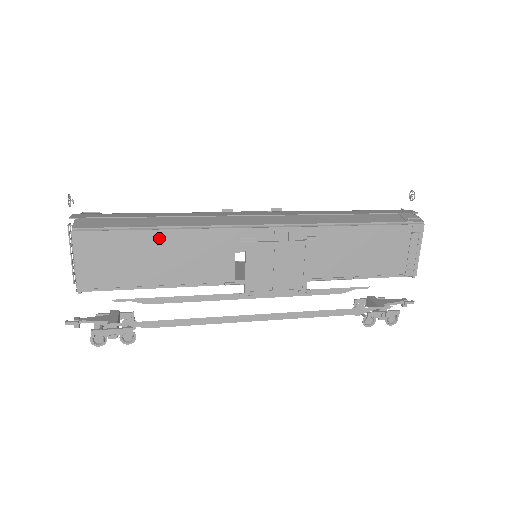
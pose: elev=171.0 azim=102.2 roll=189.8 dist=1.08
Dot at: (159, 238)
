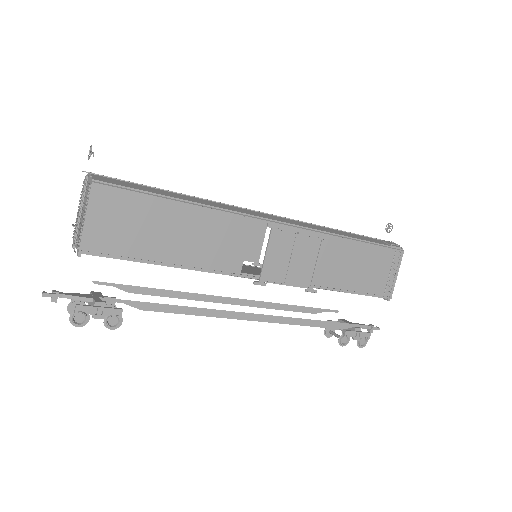
Dot at: (180, 211)
